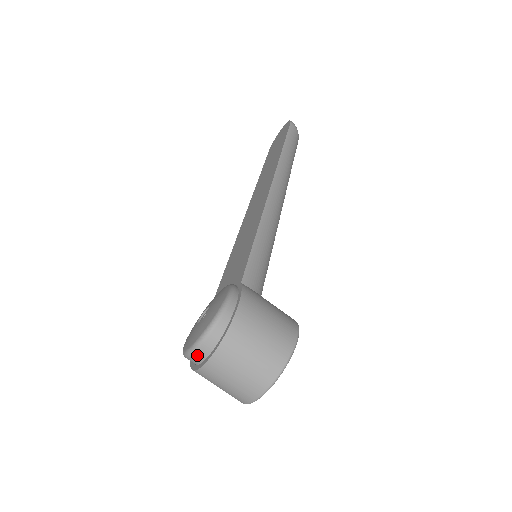
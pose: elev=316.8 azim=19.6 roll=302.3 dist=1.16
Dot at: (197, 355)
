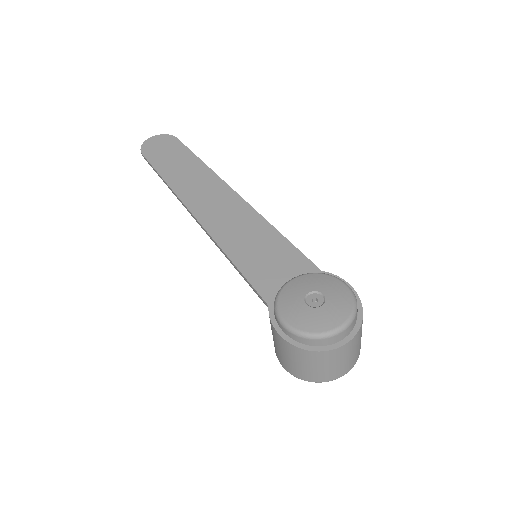
Dot at: (347, 330)
